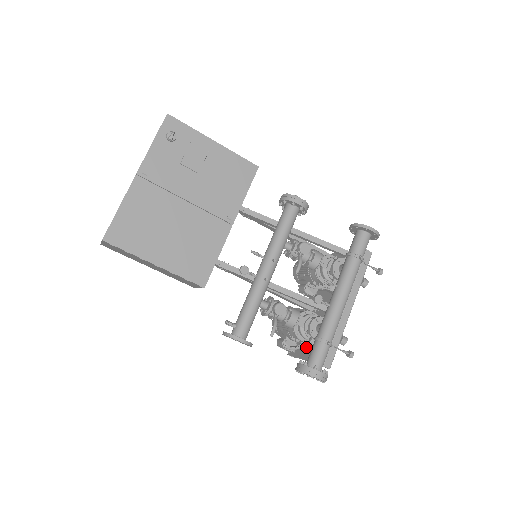
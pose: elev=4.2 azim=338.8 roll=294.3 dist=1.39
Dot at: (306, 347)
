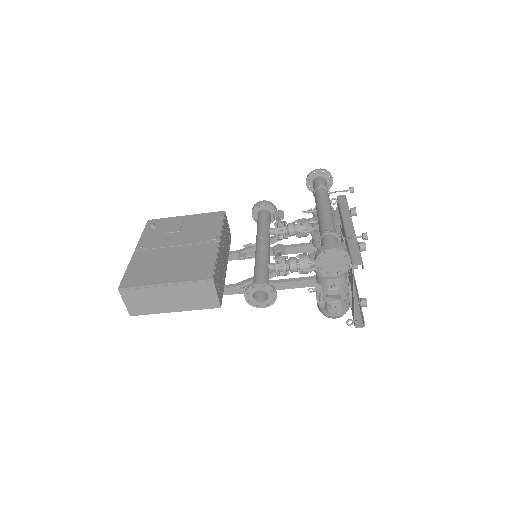
Dot at: occluded
